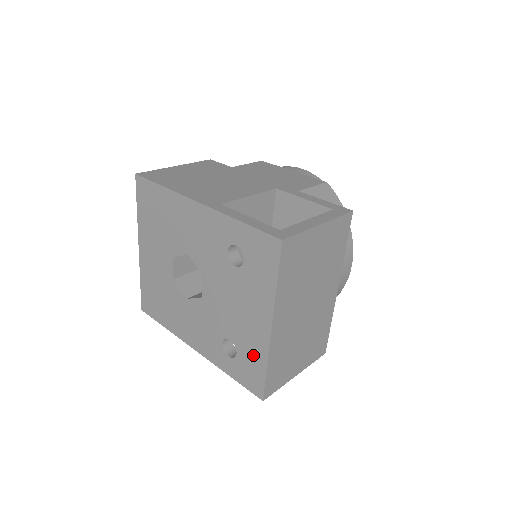
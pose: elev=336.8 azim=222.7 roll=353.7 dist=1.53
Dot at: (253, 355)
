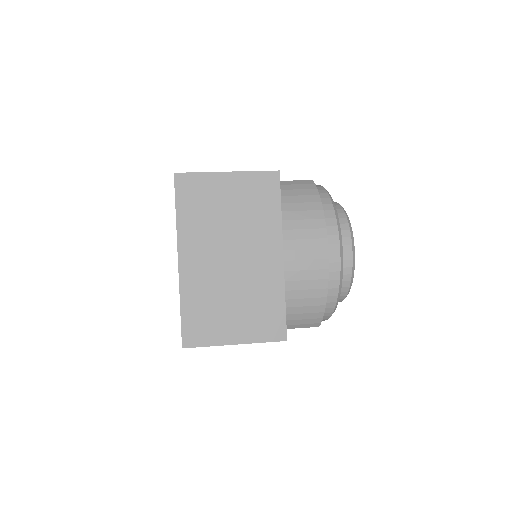
Dot at: occluded
